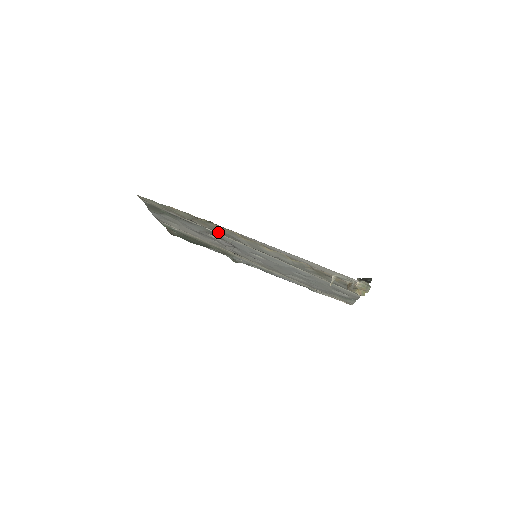
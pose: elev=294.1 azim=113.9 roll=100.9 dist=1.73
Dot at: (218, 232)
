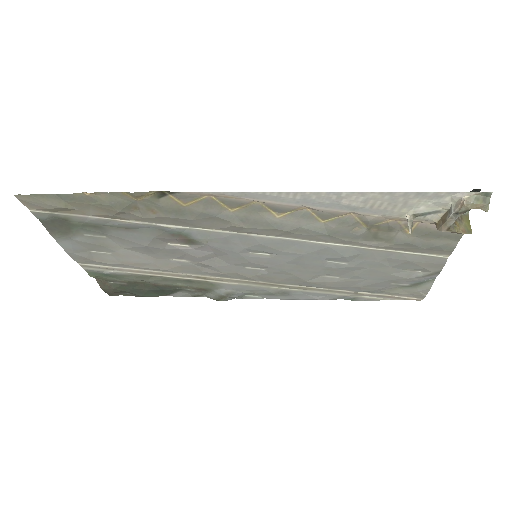
Dot at: (181, 220)
